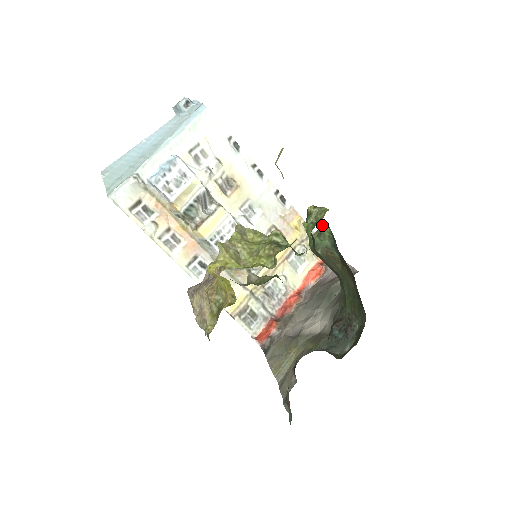
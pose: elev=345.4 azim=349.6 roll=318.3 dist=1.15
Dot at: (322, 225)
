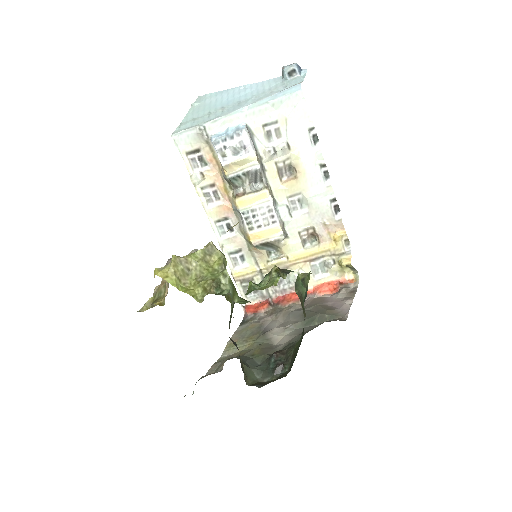
Dot at: (307, 275)
